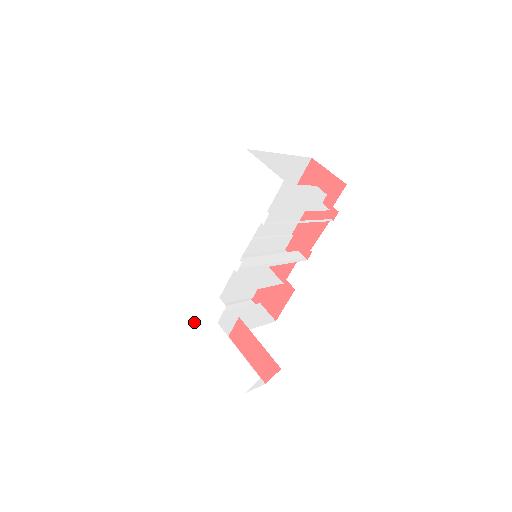
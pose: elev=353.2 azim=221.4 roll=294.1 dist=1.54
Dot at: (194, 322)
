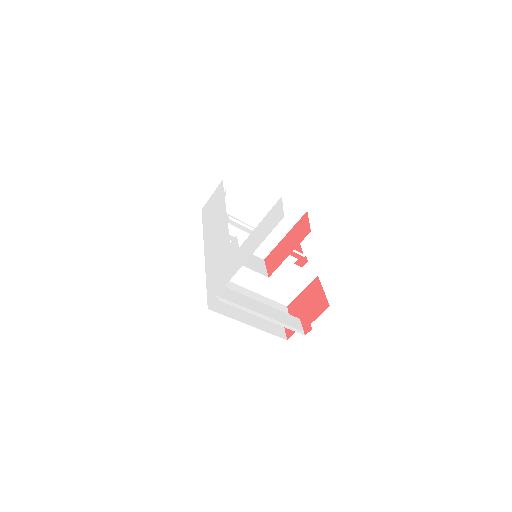
Dot at: (227, 281)
